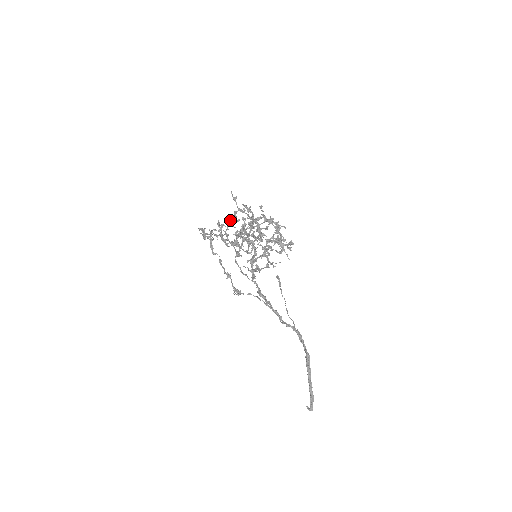
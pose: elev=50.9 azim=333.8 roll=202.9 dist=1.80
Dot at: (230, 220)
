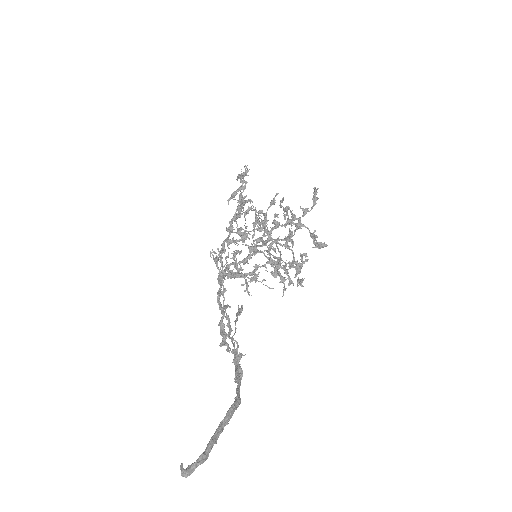
Dot at: occluded
